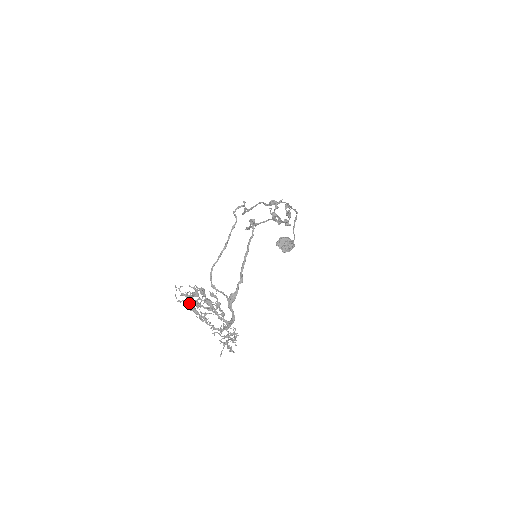
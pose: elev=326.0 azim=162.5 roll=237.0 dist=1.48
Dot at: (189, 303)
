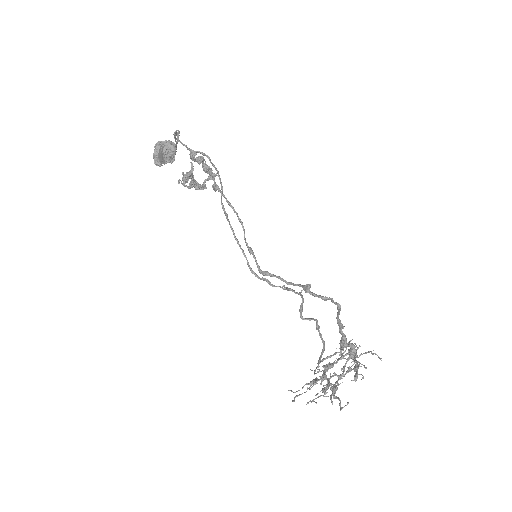
Dot at: occluded
